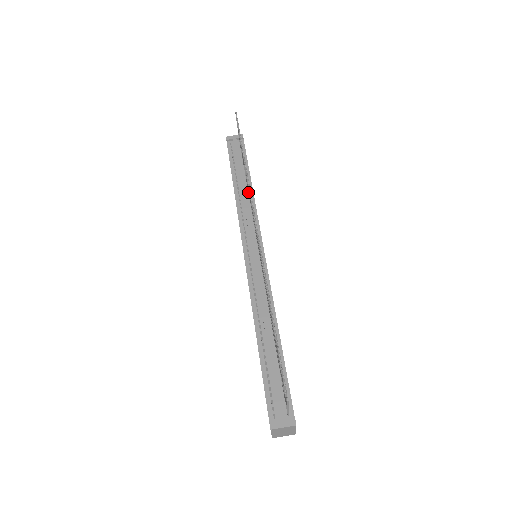
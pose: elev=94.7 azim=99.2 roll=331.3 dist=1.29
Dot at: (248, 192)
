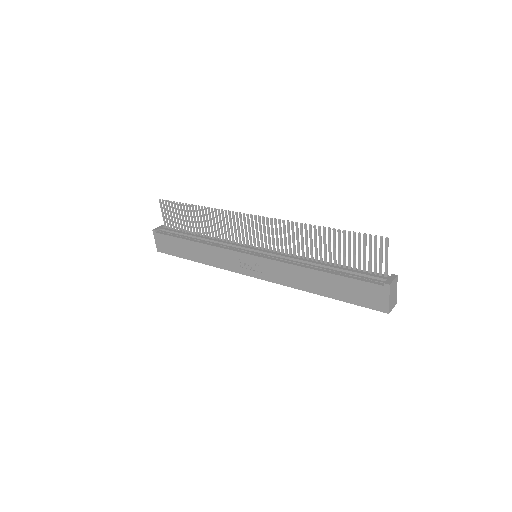
Dot at: (210, 235)
